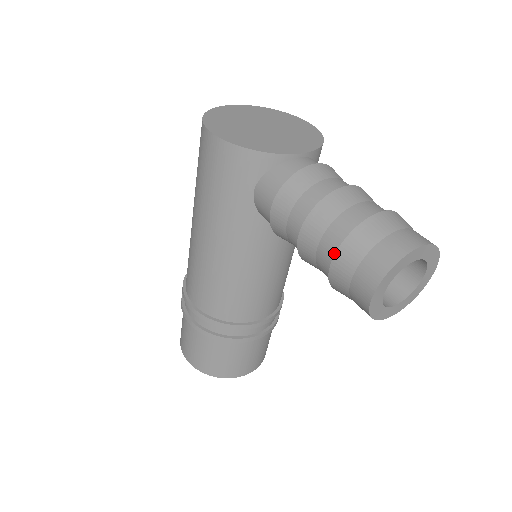
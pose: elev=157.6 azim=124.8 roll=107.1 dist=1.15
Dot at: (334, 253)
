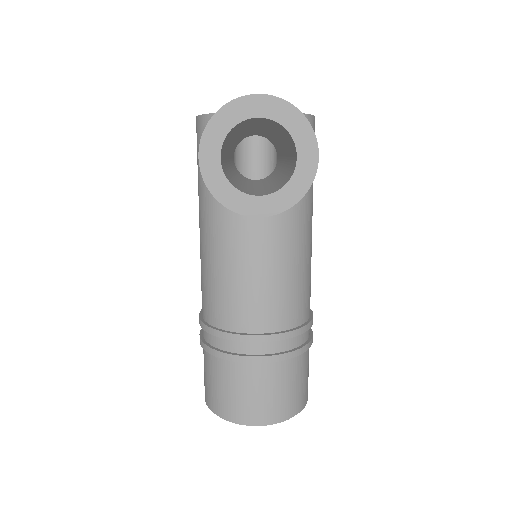
Dot at: occluded
